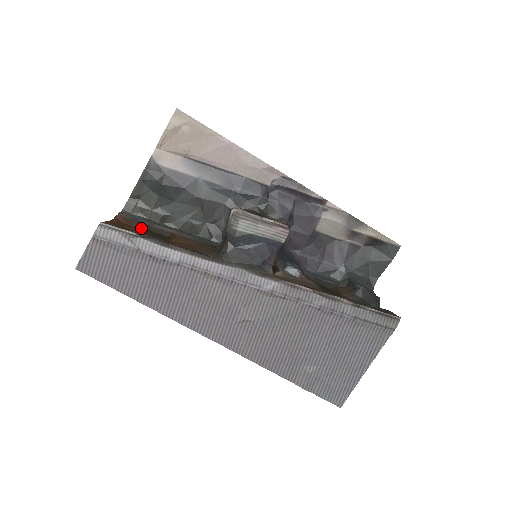
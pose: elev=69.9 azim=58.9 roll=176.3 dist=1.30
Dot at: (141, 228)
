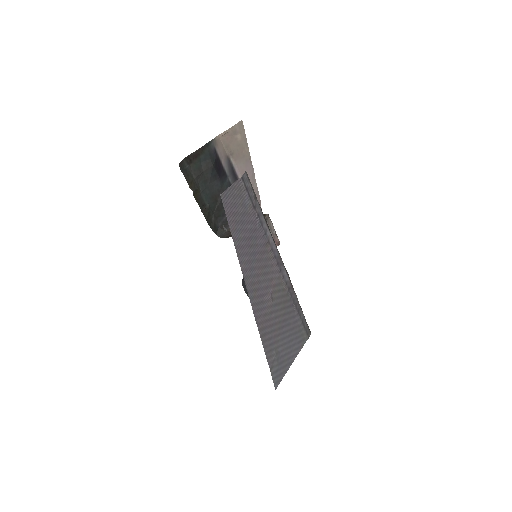
Dot at: occluded
